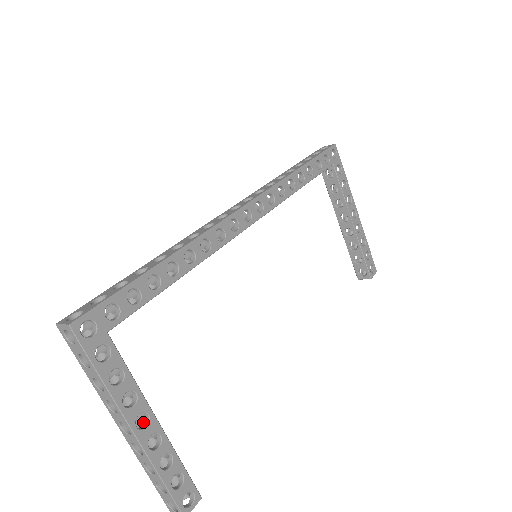
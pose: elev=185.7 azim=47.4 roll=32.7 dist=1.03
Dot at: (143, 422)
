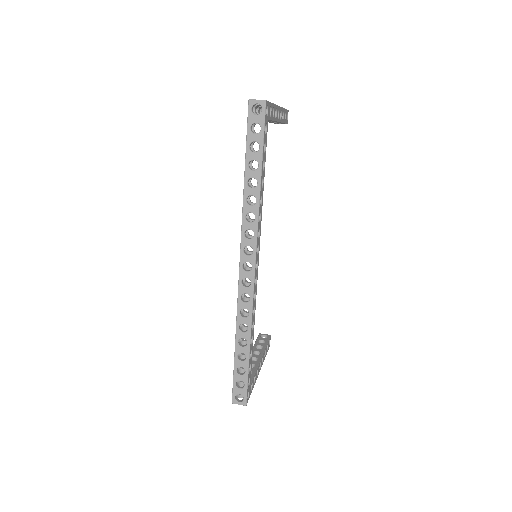
Dot at: (253, 359)
